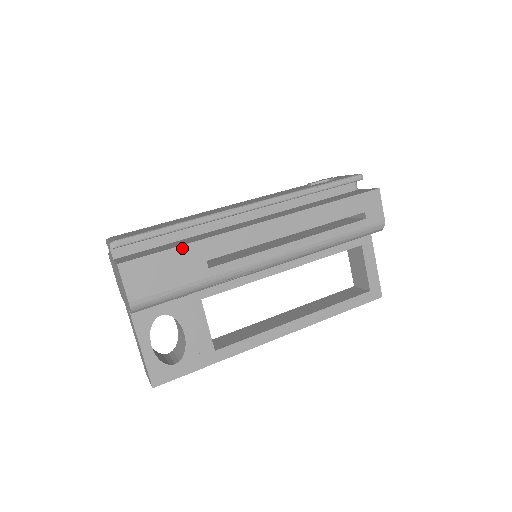
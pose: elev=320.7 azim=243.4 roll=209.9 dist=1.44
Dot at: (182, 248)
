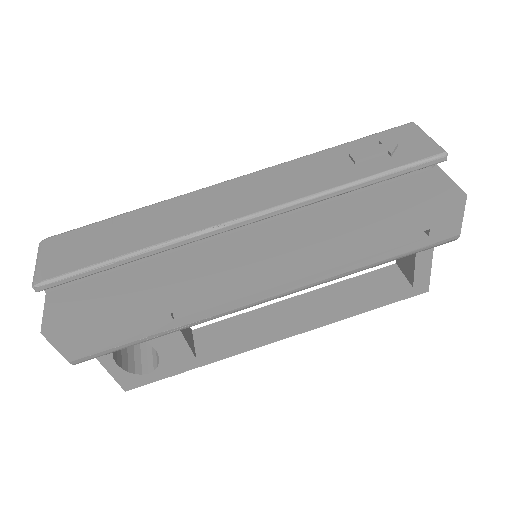
Dot at: (132, 306)
